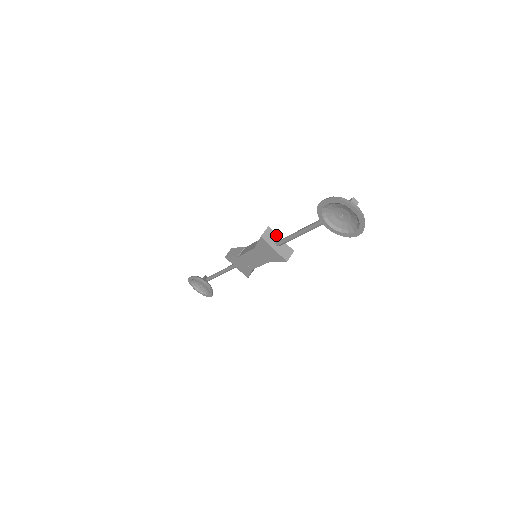
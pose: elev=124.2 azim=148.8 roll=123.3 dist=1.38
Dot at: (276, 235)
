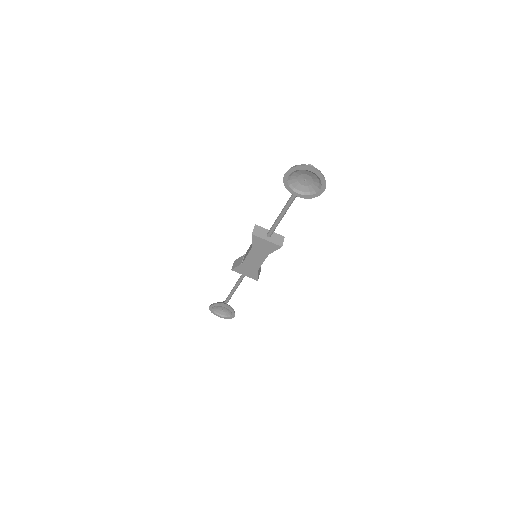
Dot at: (264, 229)
